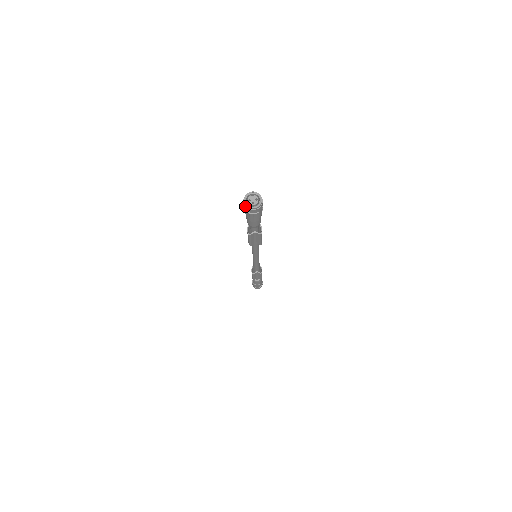
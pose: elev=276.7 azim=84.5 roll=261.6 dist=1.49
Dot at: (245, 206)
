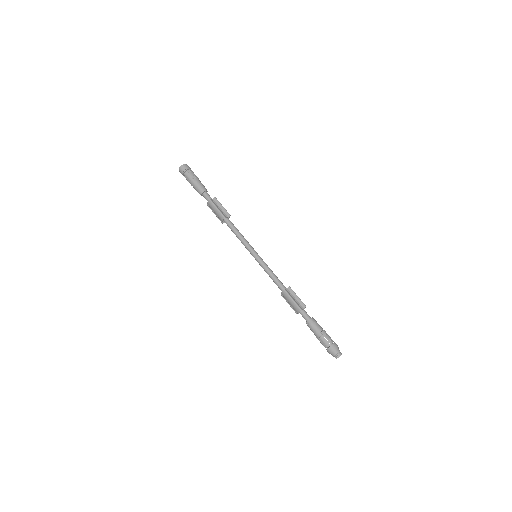
Dot at: (181, 168)
